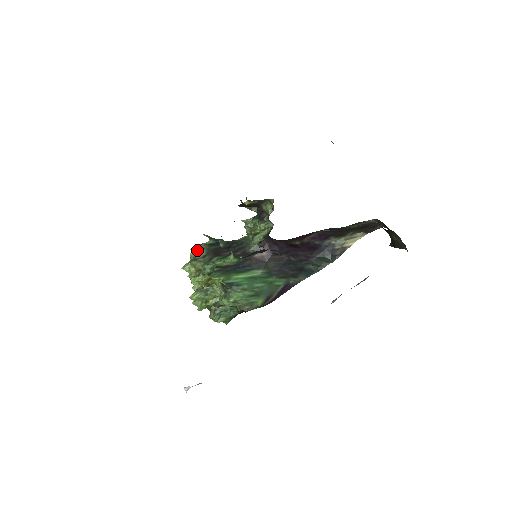
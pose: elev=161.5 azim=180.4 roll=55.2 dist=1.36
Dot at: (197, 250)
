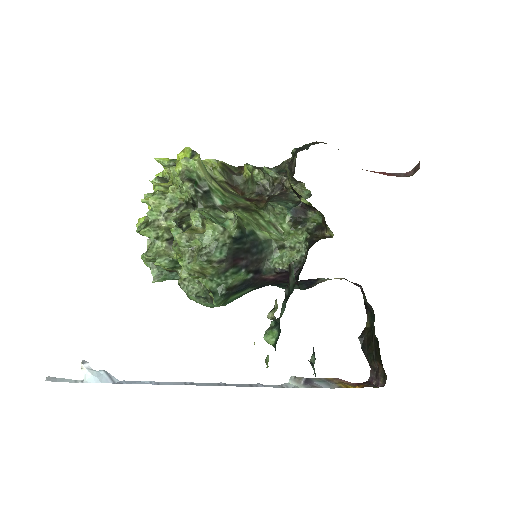
Dot at: (217, 241)
